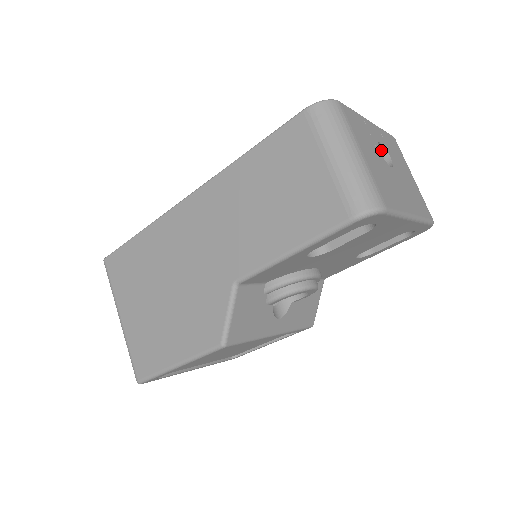
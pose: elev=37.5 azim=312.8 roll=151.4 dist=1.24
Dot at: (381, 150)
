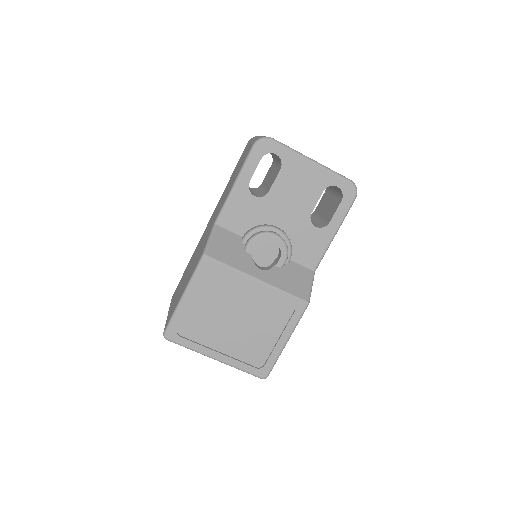
Dot at: occluded
